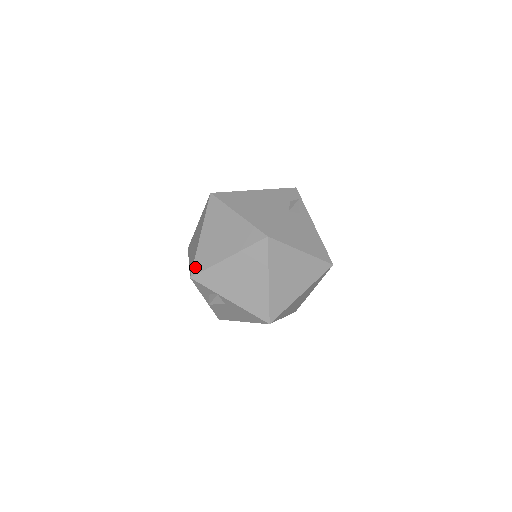
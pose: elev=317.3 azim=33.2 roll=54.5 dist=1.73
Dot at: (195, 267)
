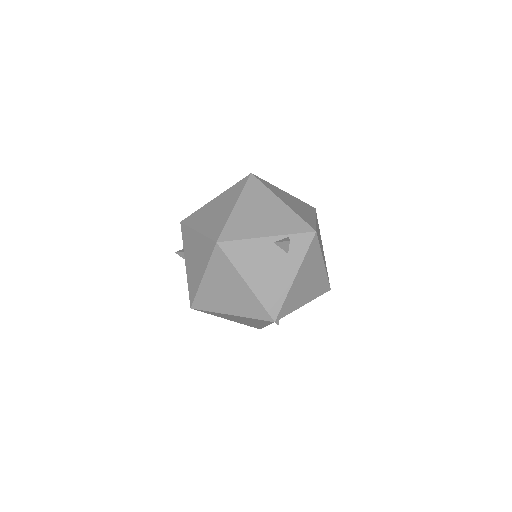
Dot at: (188, 218)
